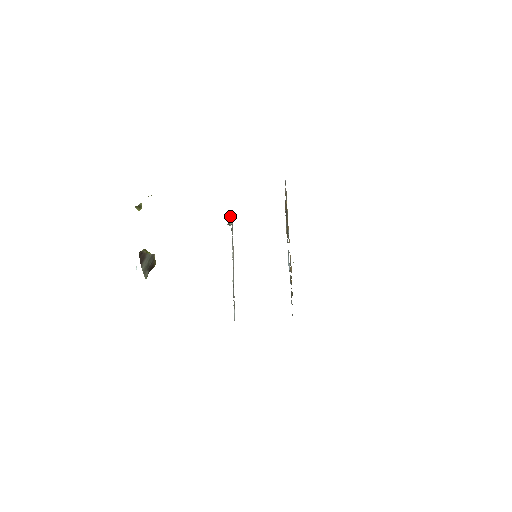
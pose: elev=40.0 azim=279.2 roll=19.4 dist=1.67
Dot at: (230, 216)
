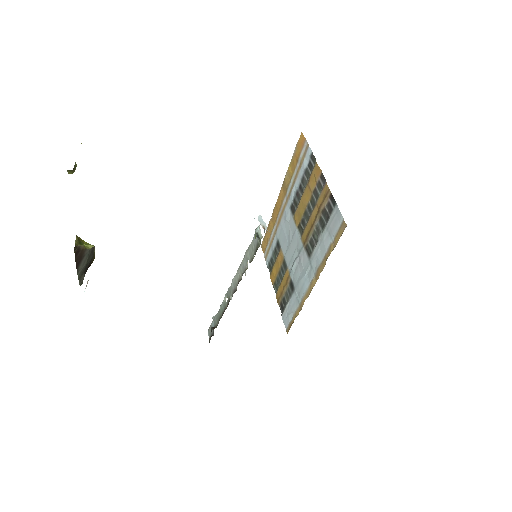
Dot at: (265, 226)
